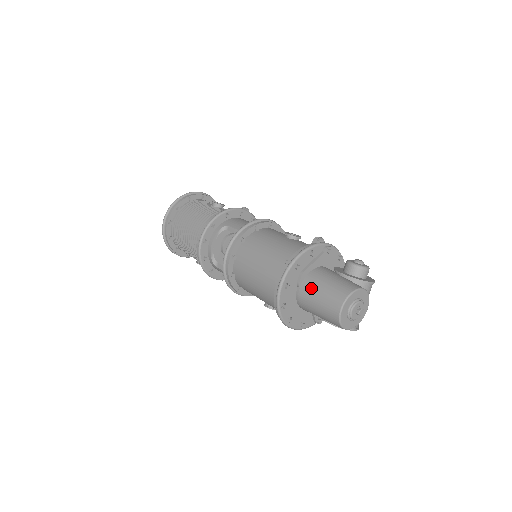
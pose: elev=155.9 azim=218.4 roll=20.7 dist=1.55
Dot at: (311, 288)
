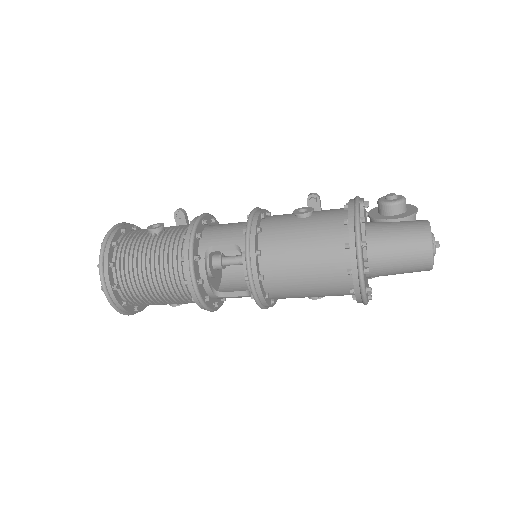
Dot at: (383, 254)
